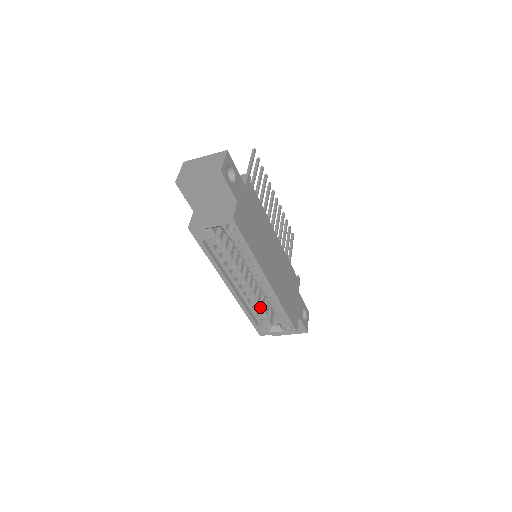
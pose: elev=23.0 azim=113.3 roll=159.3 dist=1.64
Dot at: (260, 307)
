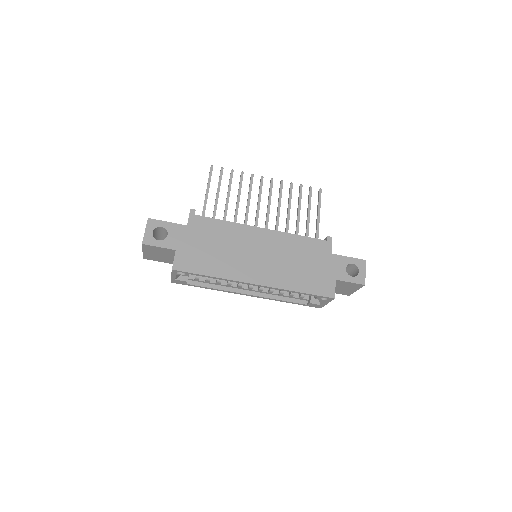
Dot at: (290, 292)
